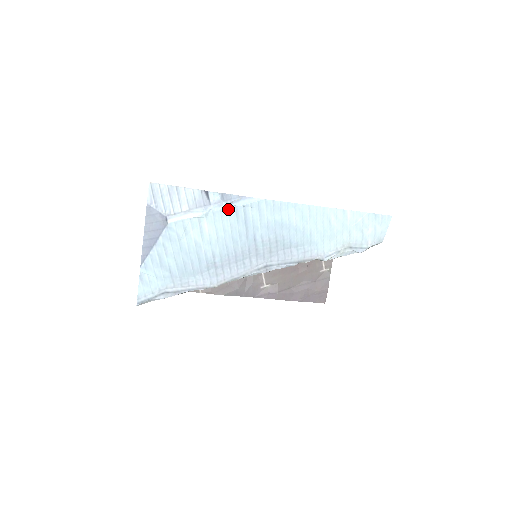
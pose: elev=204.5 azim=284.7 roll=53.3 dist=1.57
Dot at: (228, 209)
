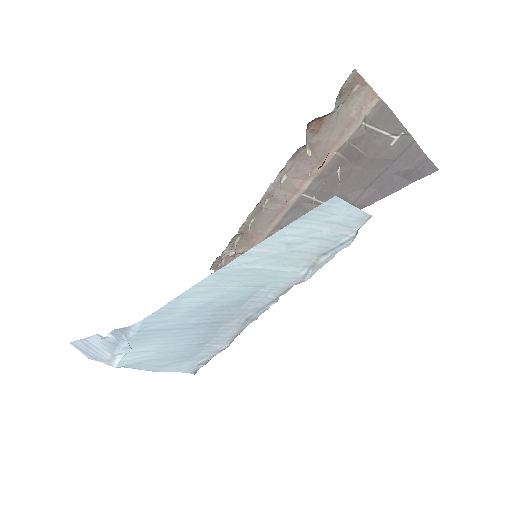
Dot at: (133, 339)
